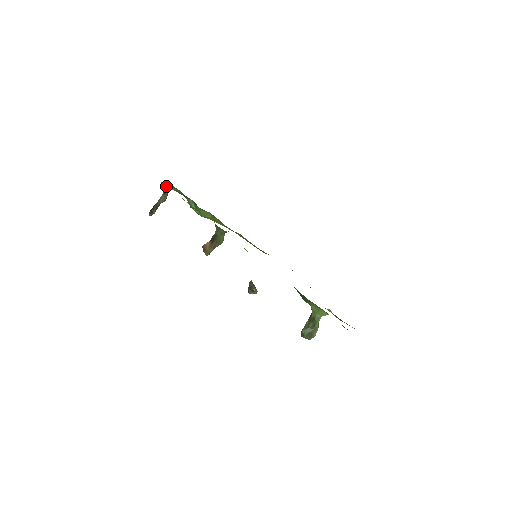
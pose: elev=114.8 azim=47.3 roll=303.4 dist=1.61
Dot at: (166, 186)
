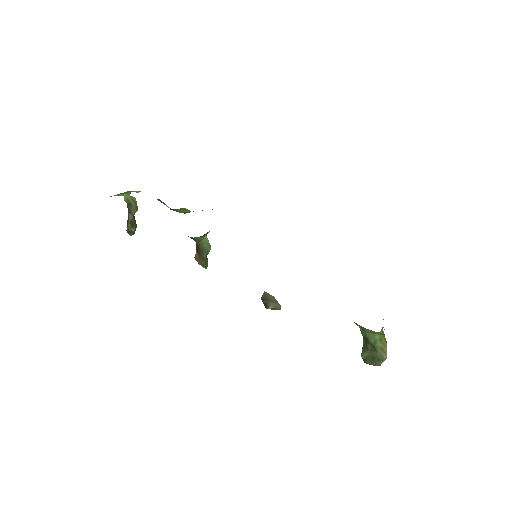
Dot at: (123, 194)
